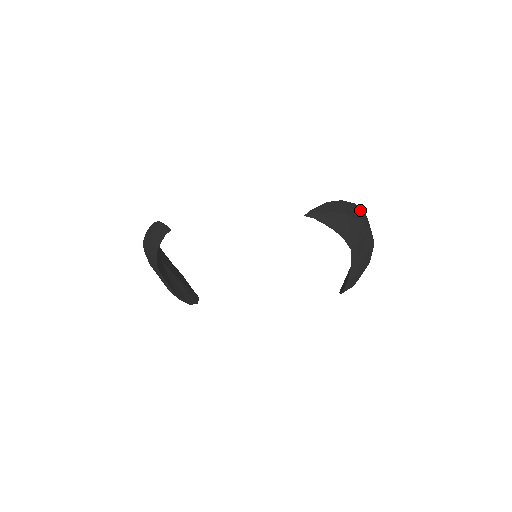
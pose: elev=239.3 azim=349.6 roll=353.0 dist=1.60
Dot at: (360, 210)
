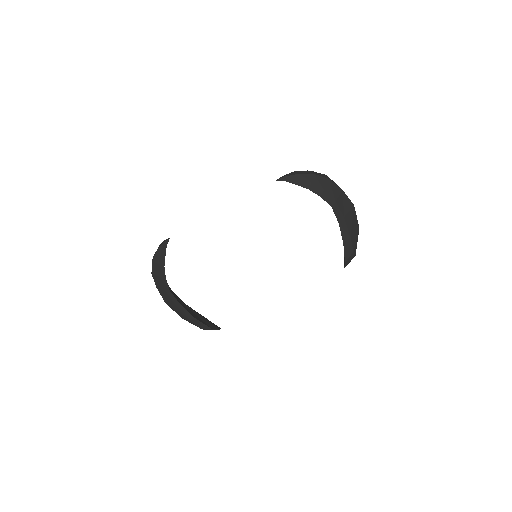
Dot at: occluded
